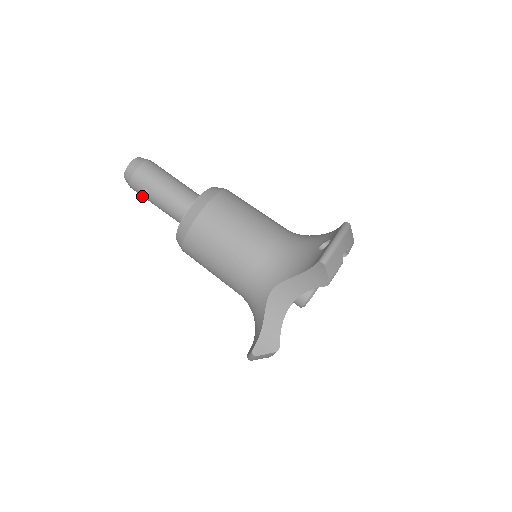
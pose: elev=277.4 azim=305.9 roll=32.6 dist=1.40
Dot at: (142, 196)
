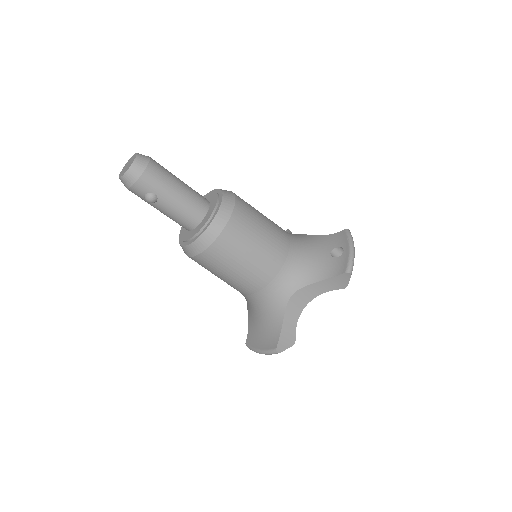
Dot at: (148, 201)
